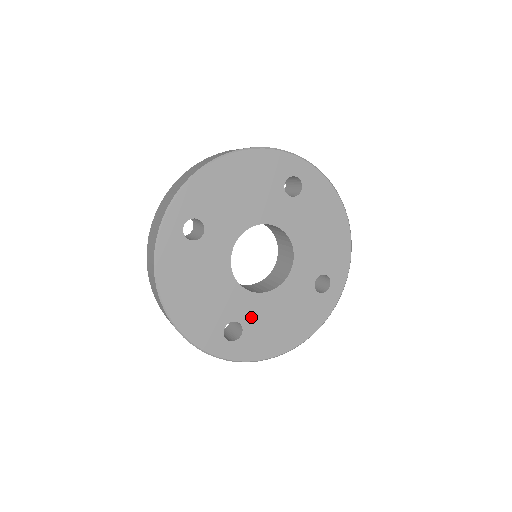
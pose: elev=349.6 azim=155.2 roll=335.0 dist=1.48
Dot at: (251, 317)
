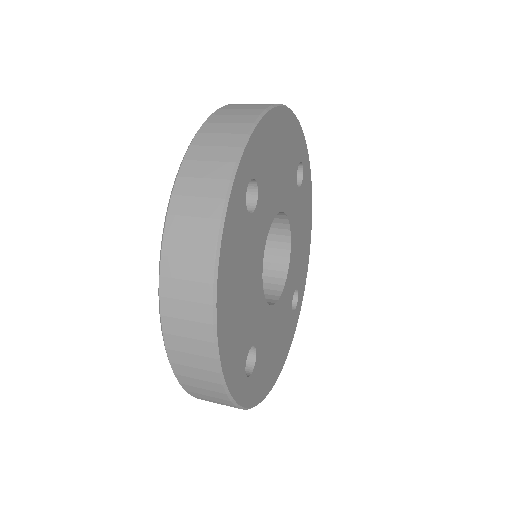
Dot at: (262, 340)
